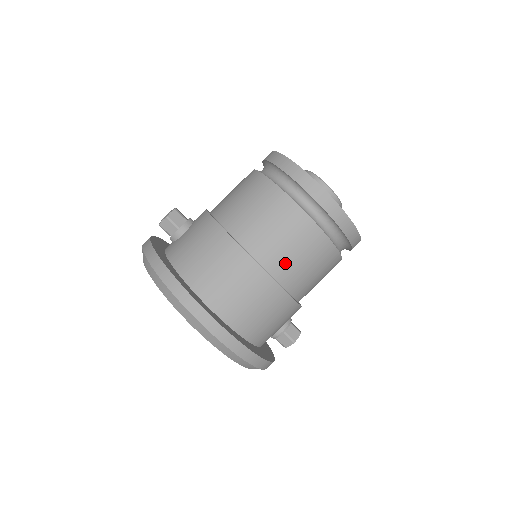
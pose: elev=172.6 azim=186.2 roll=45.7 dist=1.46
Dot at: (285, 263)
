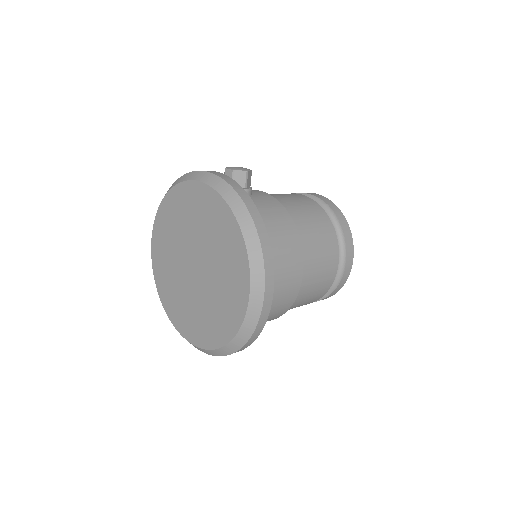
Dot at: (308, 283)
